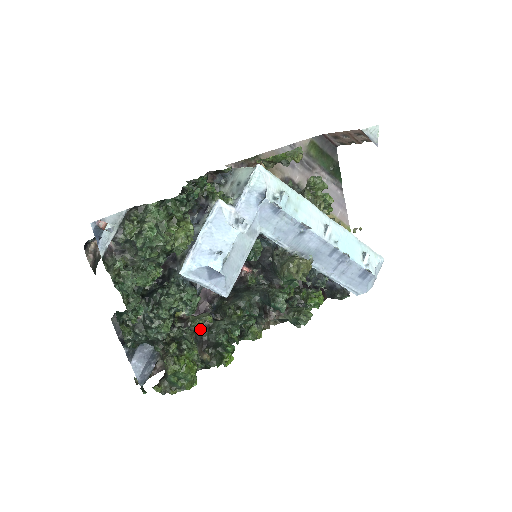
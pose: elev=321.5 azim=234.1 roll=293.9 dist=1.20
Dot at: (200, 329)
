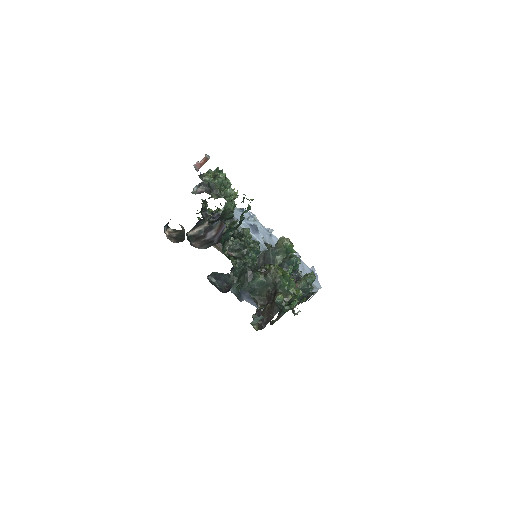
Dot at: occluded
